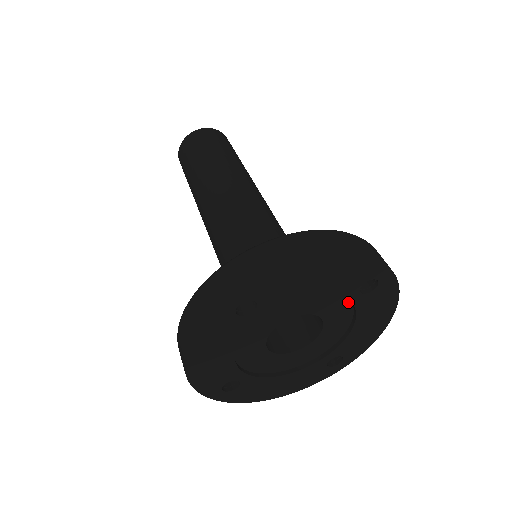
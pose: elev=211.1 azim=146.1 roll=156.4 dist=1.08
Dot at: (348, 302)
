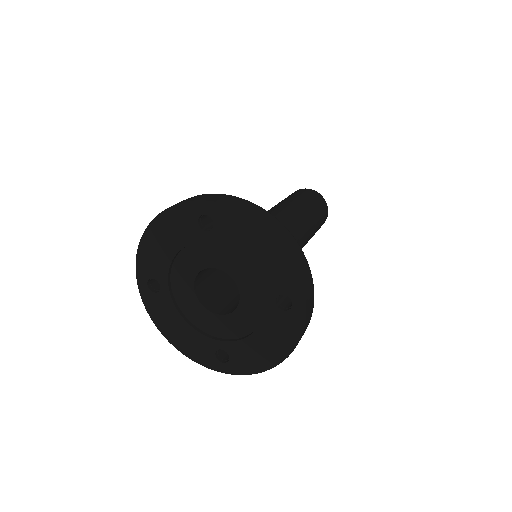
Dot at: (264, 305)
